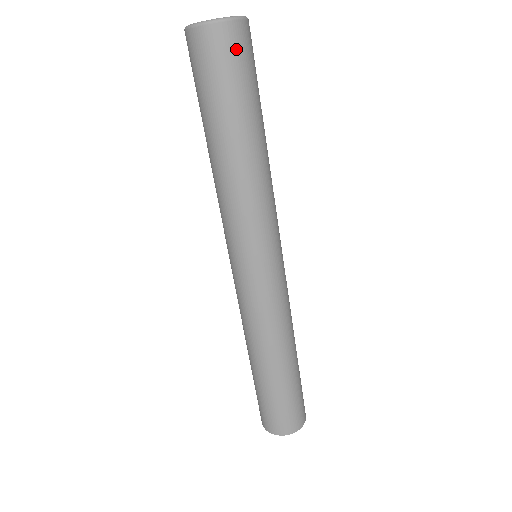
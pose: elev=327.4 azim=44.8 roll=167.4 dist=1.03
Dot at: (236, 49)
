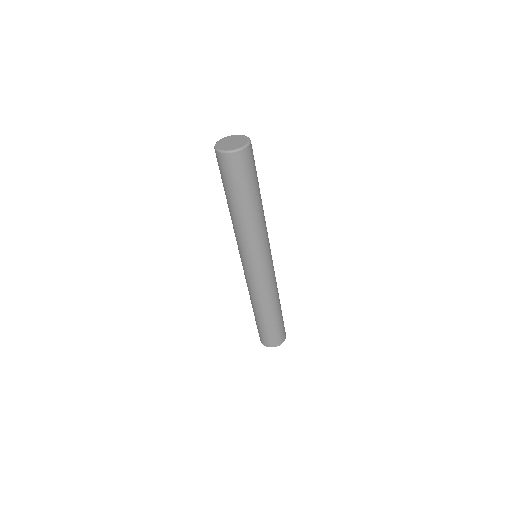
Dot at: (235, 166)
